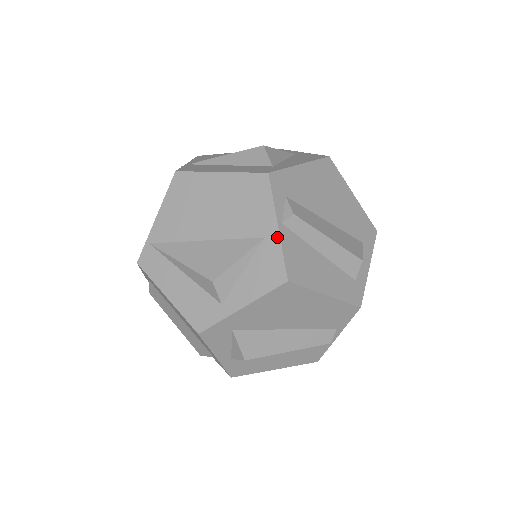
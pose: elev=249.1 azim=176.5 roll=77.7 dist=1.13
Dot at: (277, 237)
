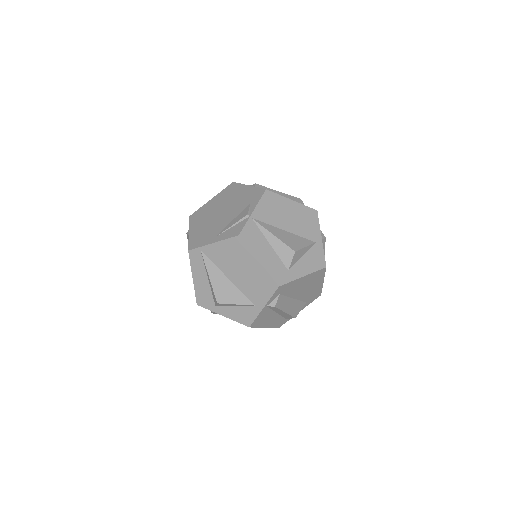
Dot at: (259, 311)
